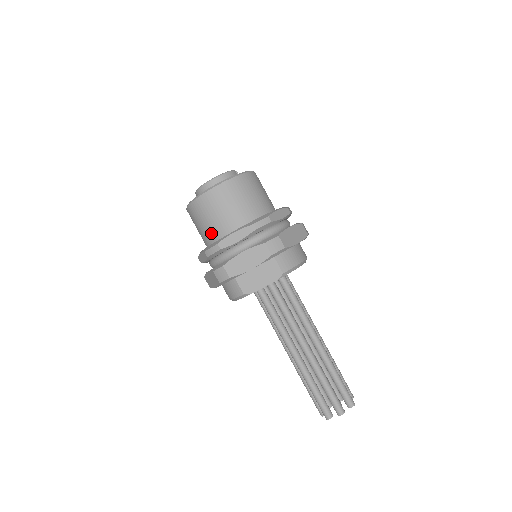
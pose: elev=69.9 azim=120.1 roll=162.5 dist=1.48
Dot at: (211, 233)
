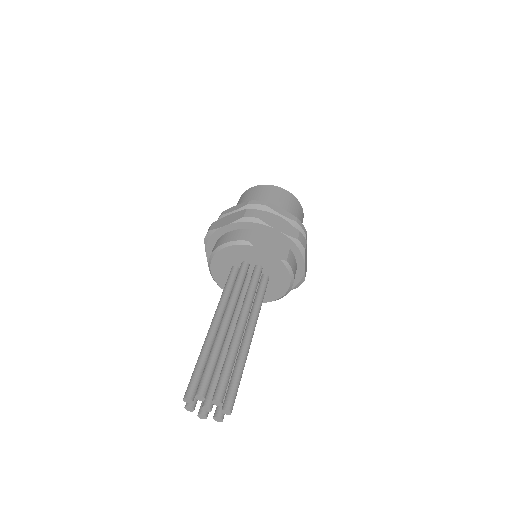
Dot at: occluded
